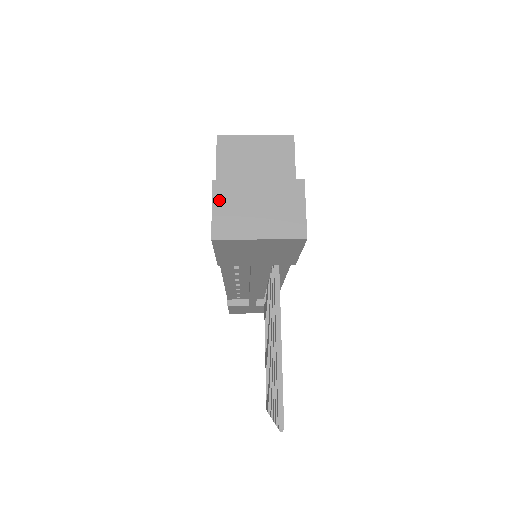
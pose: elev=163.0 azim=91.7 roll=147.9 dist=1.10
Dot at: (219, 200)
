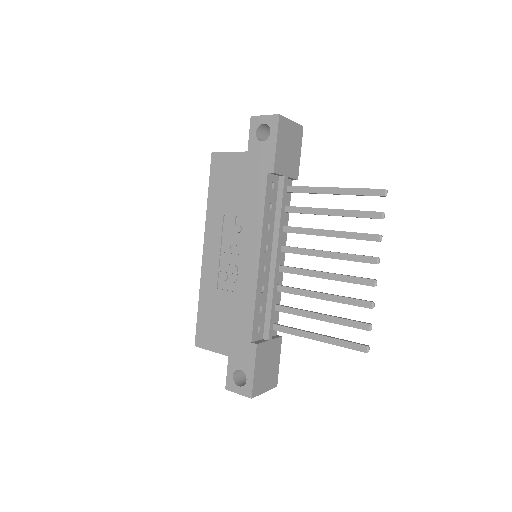
Dot at: (262, 116)
